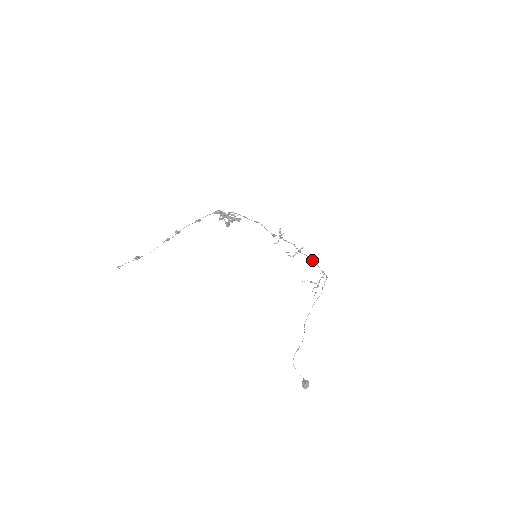
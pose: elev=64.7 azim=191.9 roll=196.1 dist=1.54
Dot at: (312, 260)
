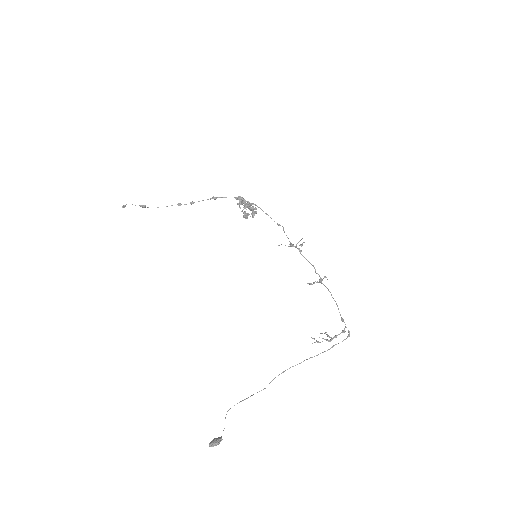
Dot at: (333, 298)
